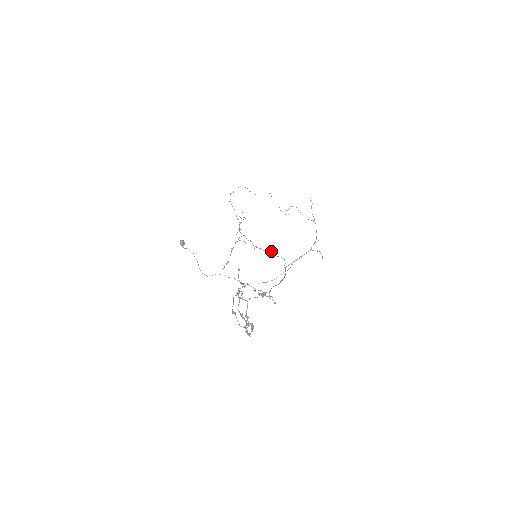
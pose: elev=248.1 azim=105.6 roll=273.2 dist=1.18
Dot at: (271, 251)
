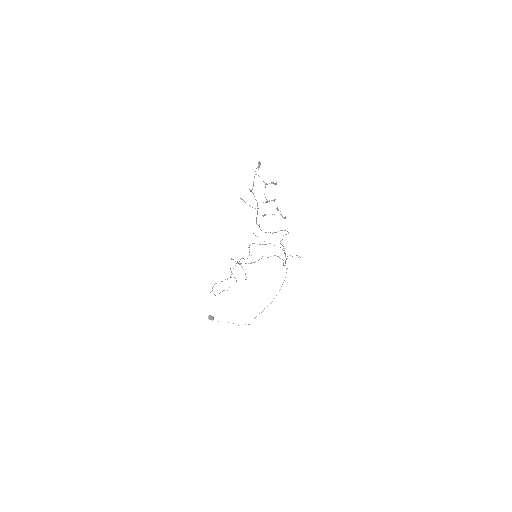
Dot at: occluded
